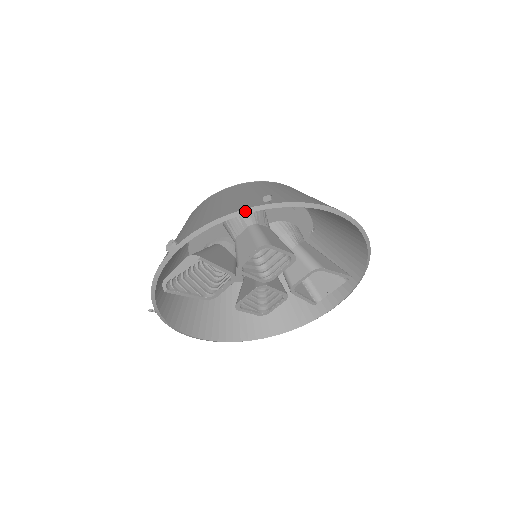
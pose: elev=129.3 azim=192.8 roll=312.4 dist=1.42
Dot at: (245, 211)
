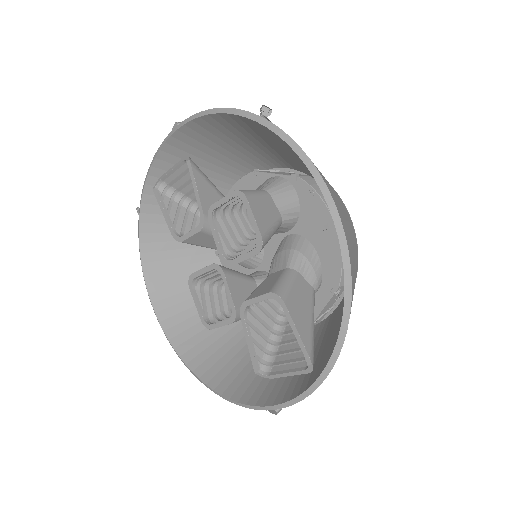
Dot at: (240, 112)
